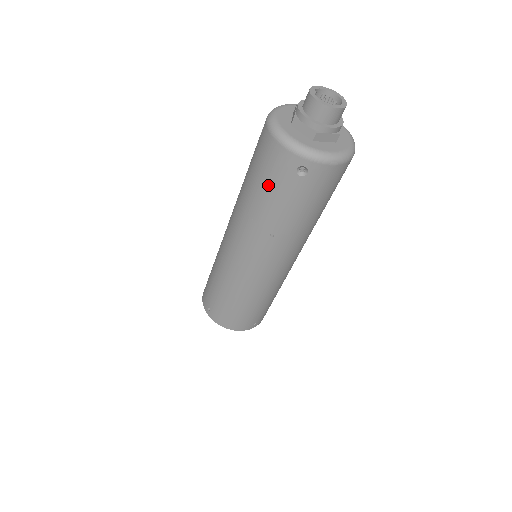
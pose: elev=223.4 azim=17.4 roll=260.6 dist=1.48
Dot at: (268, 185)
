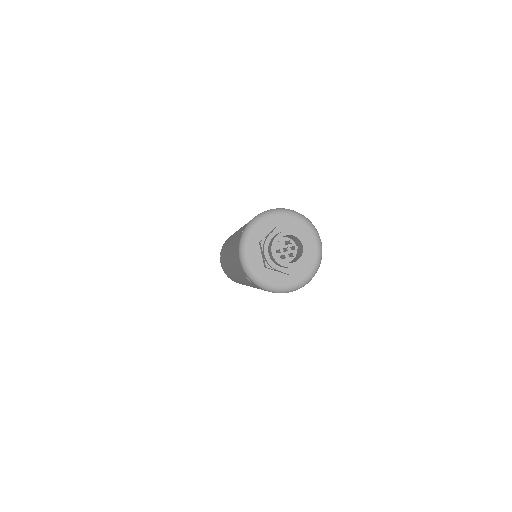
Dot at: (235, 260)
